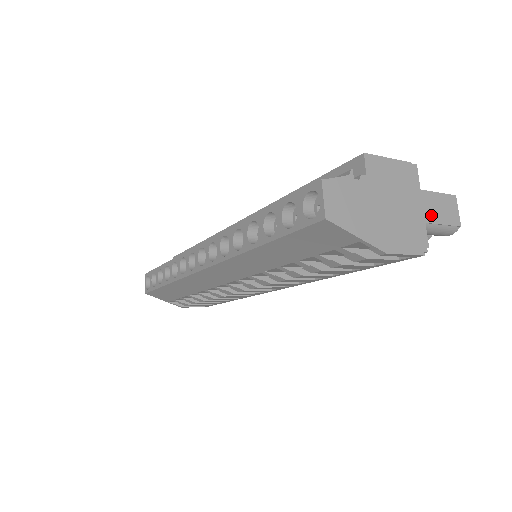
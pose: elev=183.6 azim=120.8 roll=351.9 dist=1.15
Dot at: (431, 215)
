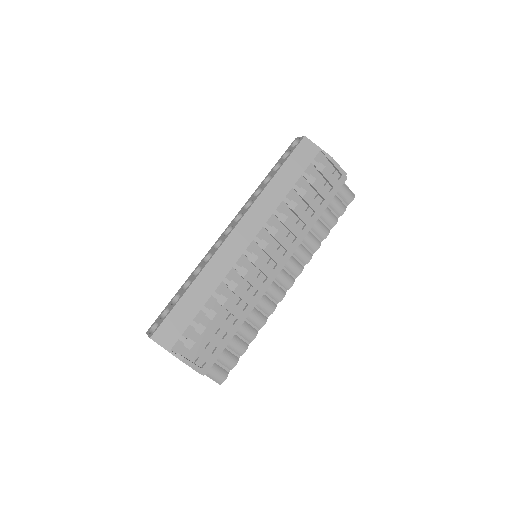
Dot at: occluded
